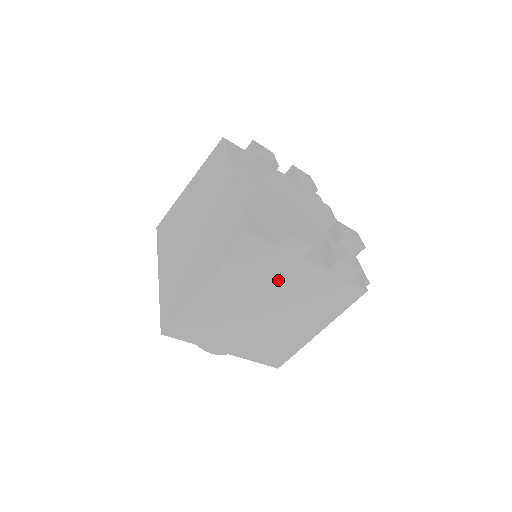
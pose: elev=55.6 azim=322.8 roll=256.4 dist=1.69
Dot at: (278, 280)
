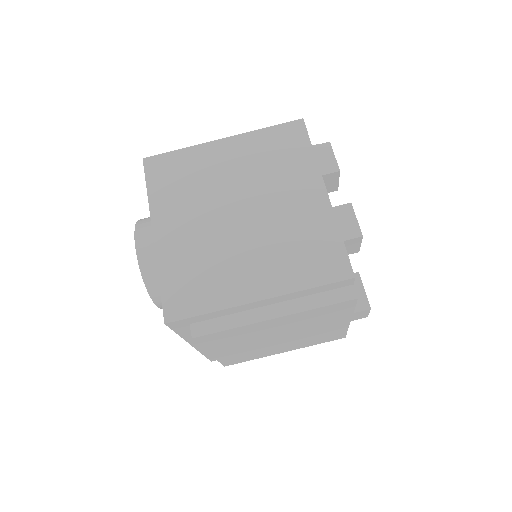
Dot at: (283, 182)
